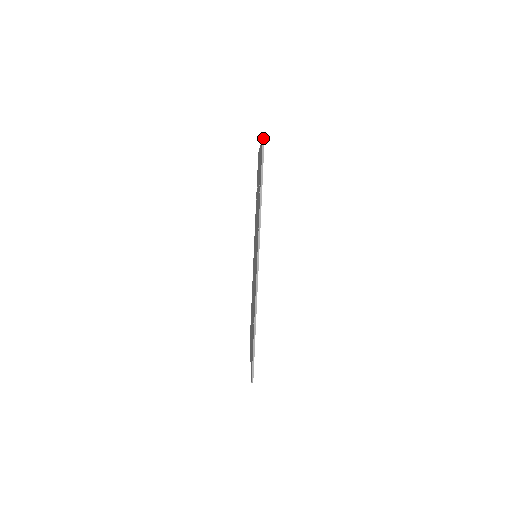
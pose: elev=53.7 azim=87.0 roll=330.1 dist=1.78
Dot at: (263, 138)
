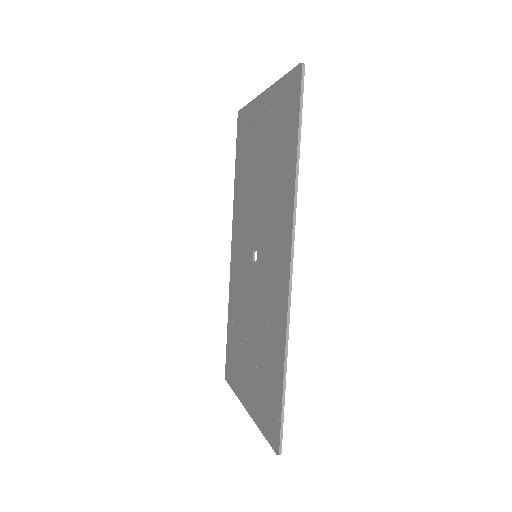
Dot at: (303, 65)
